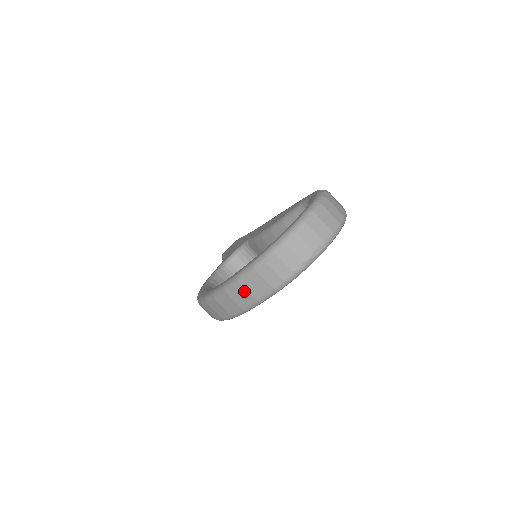
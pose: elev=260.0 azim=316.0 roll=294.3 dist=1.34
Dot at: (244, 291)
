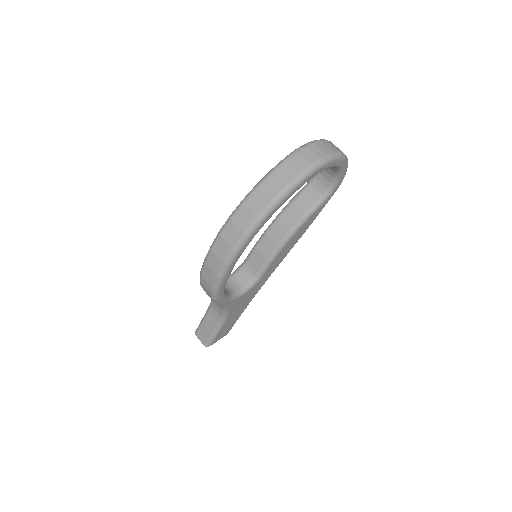
Dot at: (277, 179)
